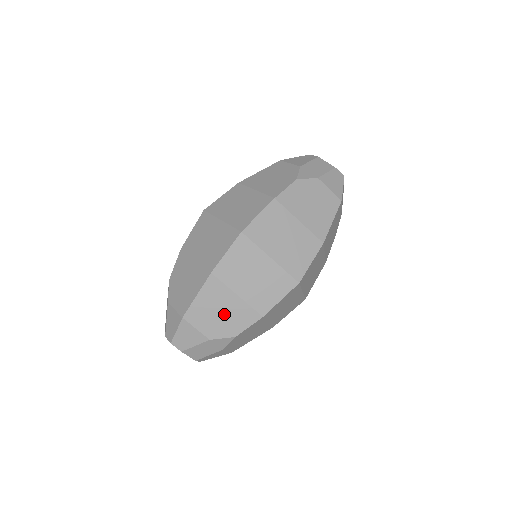
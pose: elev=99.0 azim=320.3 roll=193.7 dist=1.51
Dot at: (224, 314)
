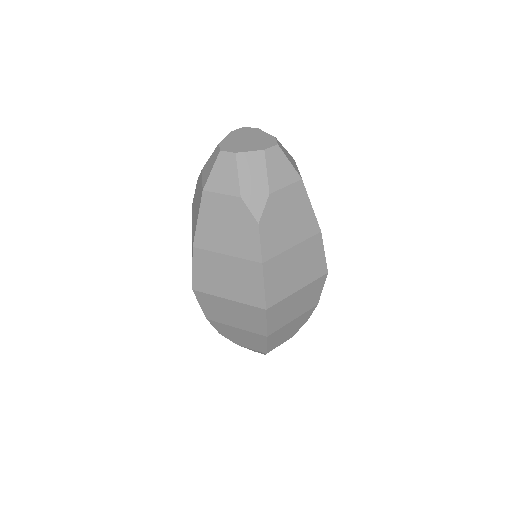
Dot at: (291, 329)
